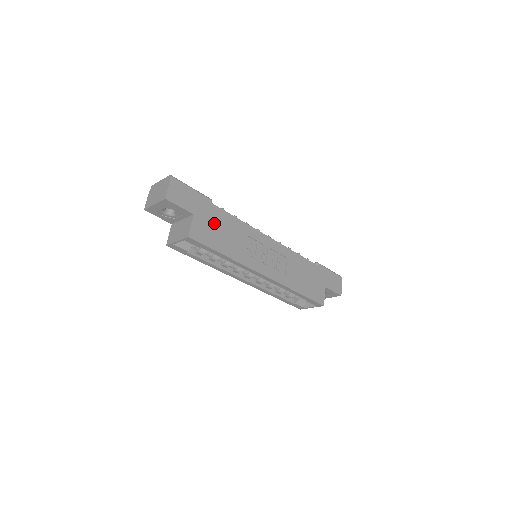
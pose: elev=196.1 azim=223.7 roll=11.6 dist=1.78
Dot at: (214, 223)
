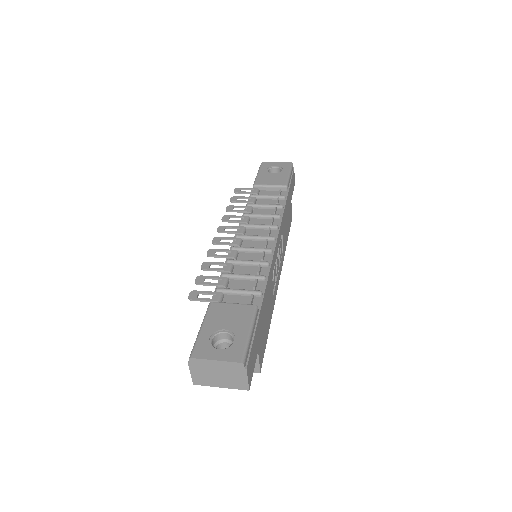
Dot at: (263, 322)
